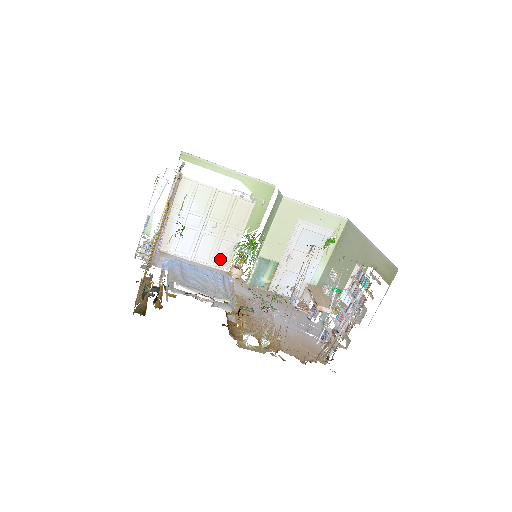
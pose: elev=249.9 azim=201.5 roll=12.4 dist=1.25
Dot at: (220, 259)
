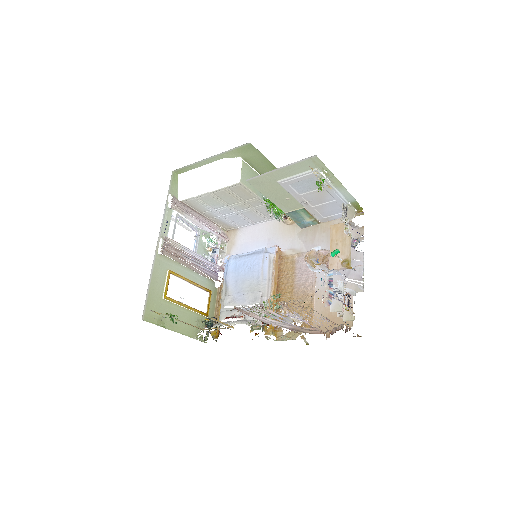
Dot at: occluded
